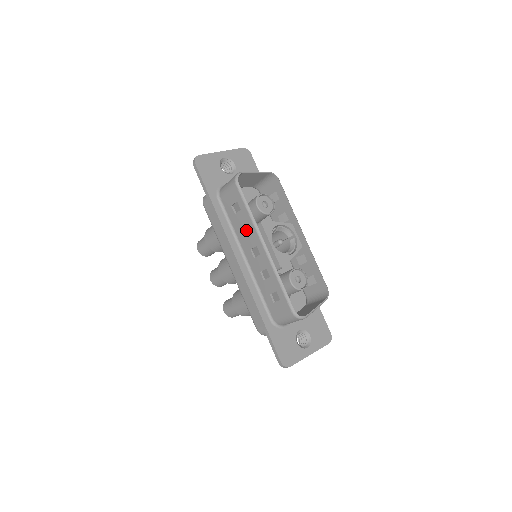
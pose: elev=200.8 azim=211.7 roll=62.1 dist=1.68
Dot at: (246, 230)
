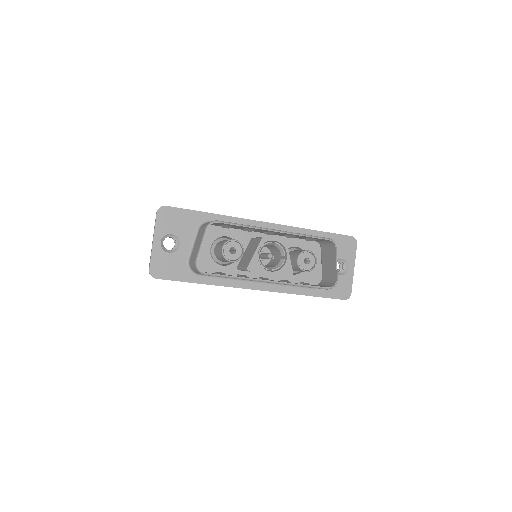
Dot at: occluded
